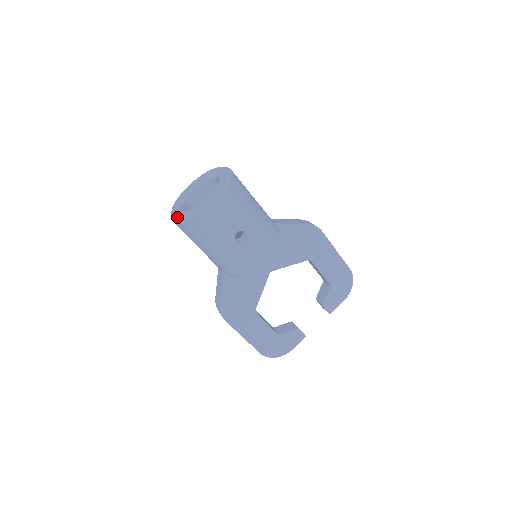
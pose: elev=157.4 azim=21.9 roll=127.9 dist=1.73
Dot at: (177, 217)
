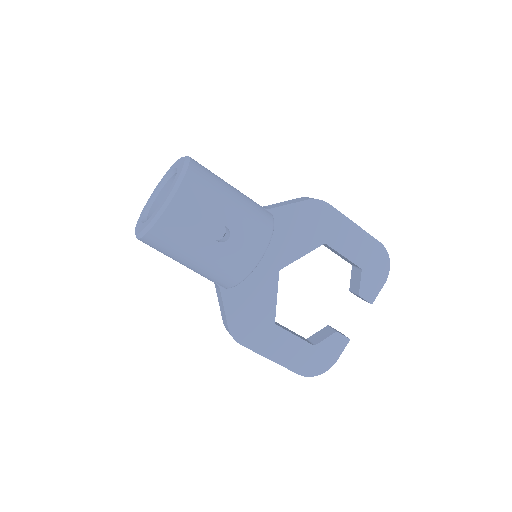
Dot at: (138, 232)
